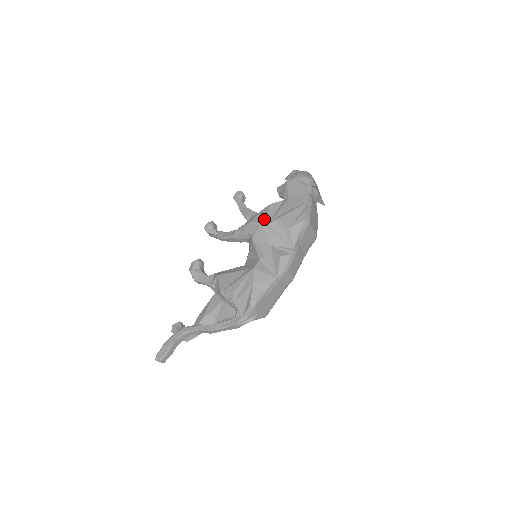
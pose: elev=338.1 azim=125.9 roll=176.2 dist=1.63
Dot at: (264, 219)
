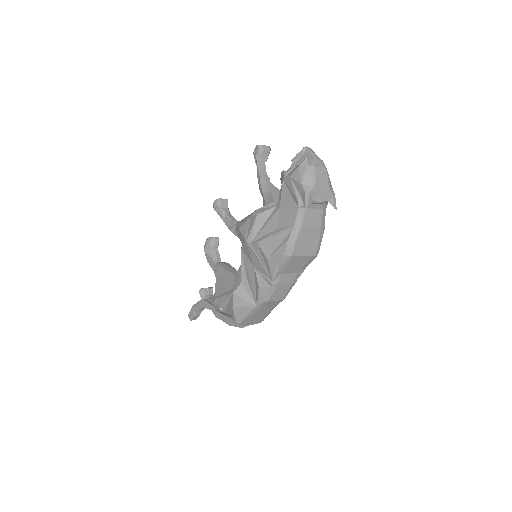
Dot at: (247, 236)
